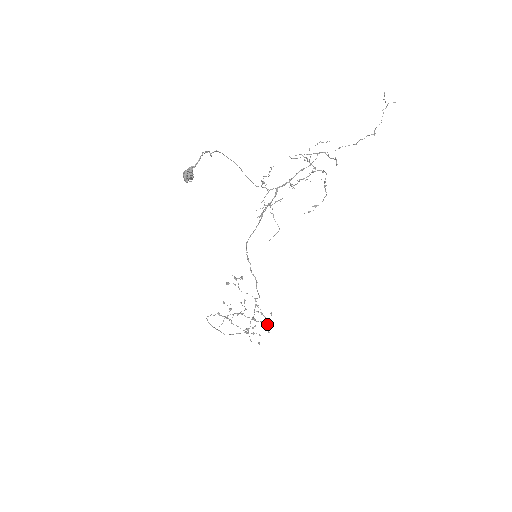
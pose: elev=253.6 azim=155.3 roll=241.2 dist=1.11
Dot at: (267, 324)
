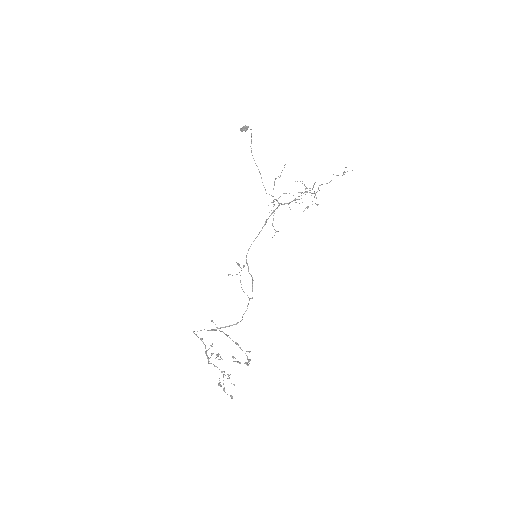
Dot at: (249, 351)
